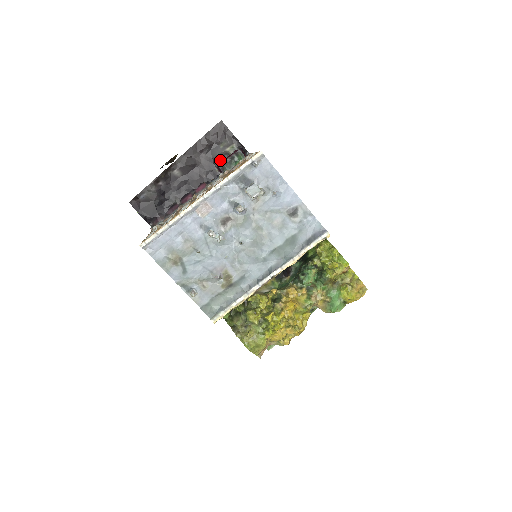
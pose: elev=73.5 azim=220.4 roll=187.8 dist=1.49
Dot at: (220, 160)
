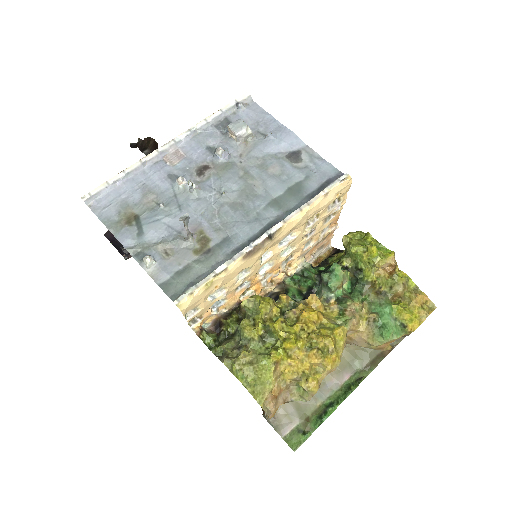
Dot at: occluded
